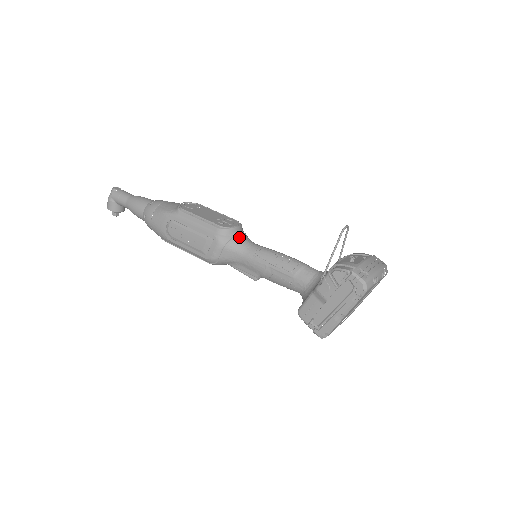
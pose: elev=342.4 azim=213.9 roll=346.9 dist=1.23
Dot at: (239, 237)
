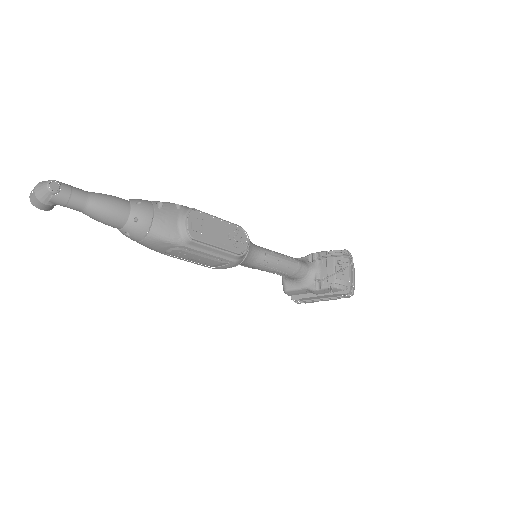
Dot at: (250, 252)
